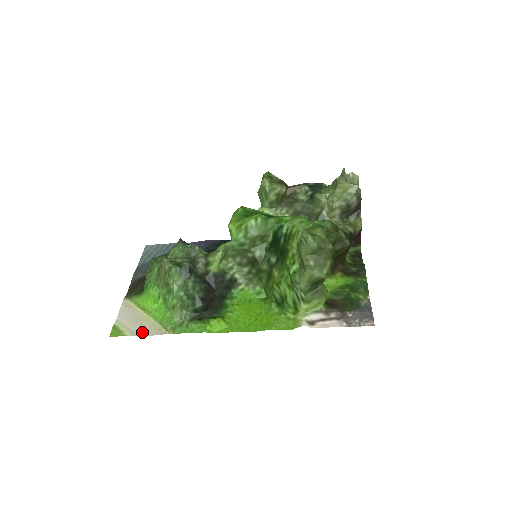
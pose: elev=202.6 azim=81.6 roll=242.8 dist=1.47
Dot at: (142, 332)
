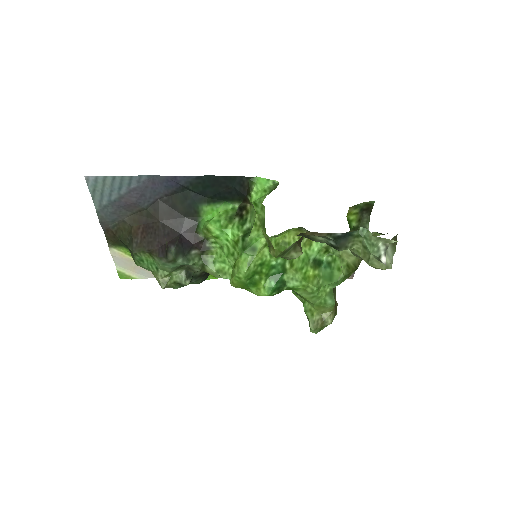
Dot at: (149, 276)
